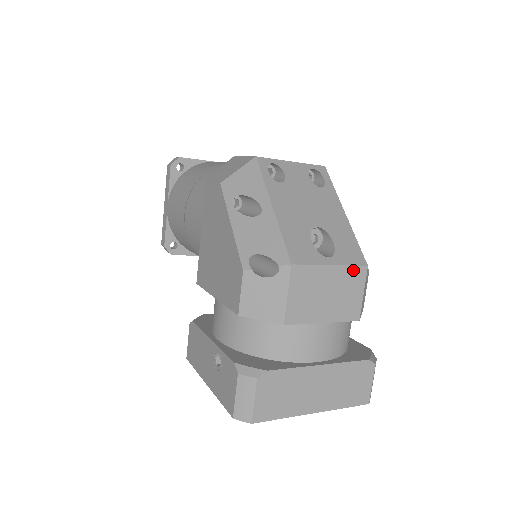
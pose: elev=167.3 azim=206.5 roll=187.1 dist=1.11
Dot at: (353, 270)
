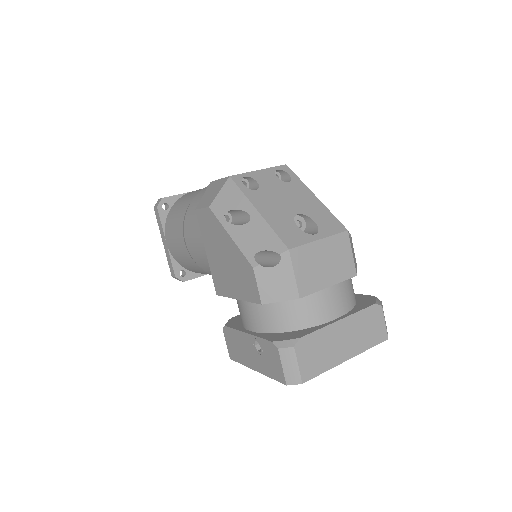
Dot at: (338, 238)
